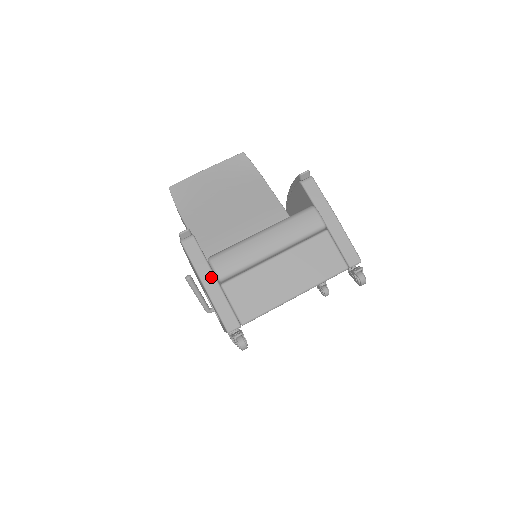
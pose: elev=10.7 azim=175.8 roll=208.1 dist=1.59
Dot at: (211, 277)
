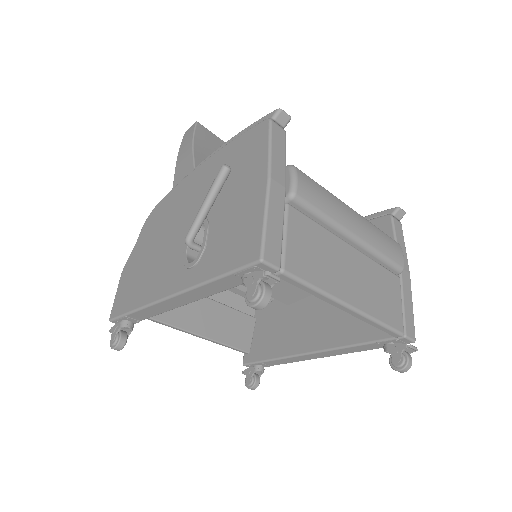
Dot at: (282, 183)
